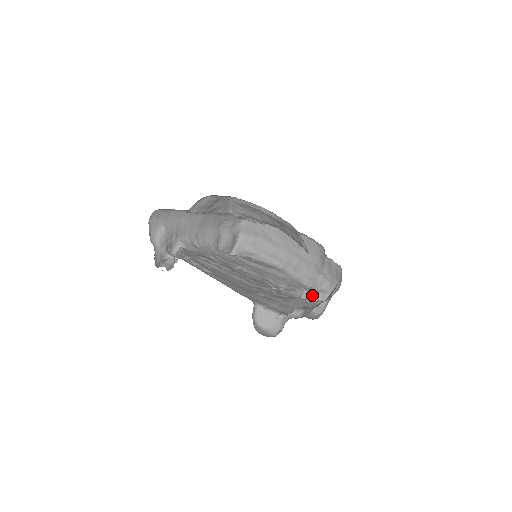
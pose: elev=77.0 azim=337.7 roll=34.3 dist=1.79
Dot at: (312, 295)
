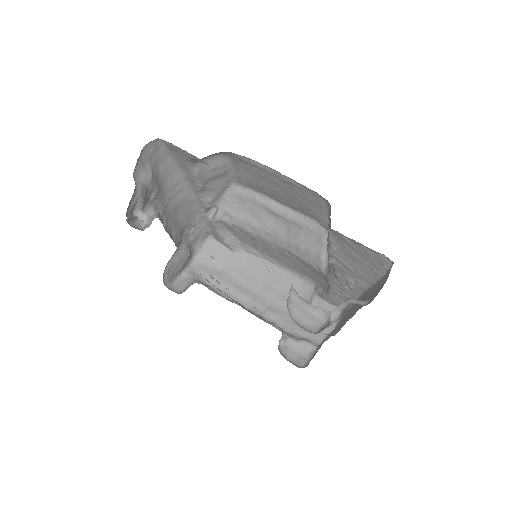
Dot at: (292, 341)
